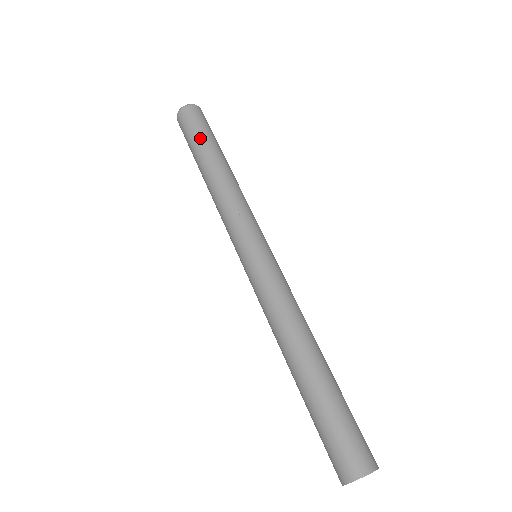
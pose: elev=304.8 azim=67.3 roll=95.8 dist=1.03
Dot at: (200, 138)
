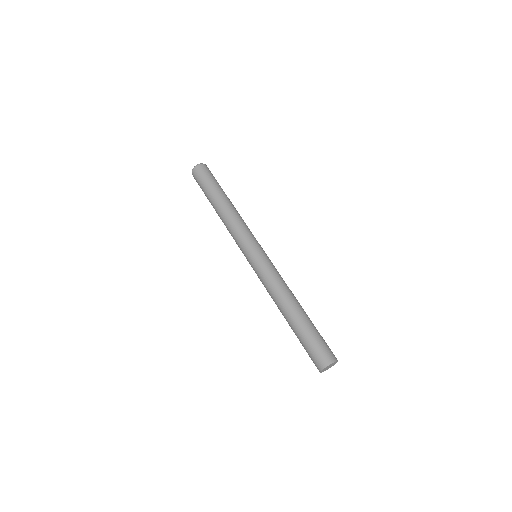
Dot at: (216, 184)
